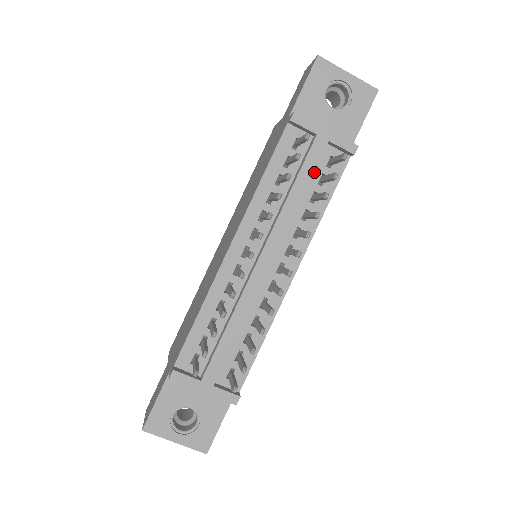
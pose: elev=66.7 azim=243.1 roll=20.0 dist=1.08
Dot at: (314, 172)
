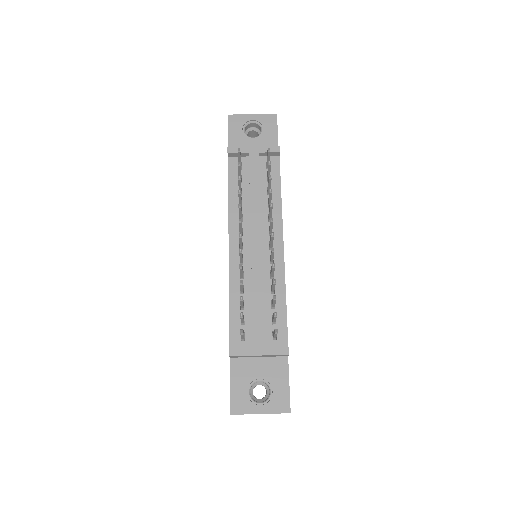
Dot at: (261, 176)
